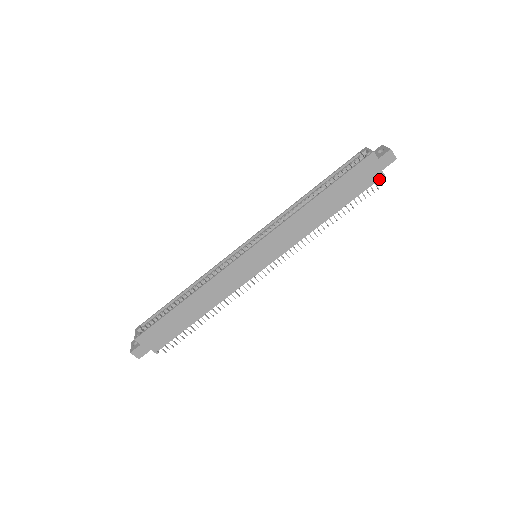
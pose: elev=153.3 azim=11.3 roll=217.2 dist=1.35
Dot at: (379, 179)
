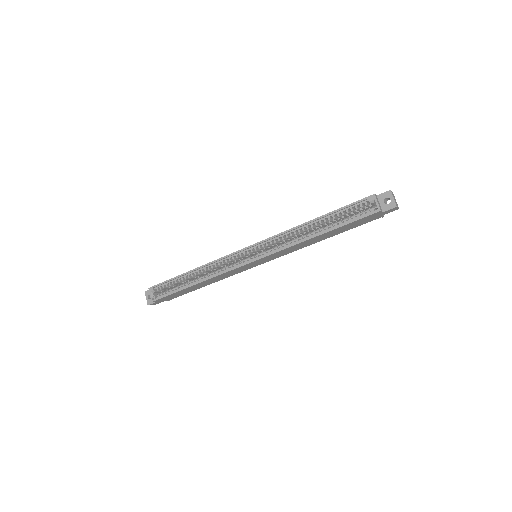
Dot at: (378, 218)
